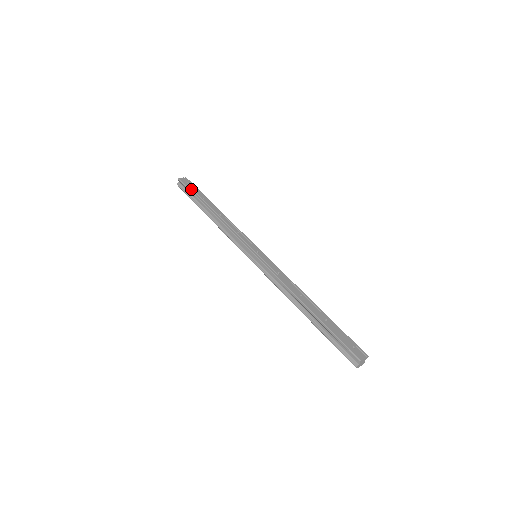
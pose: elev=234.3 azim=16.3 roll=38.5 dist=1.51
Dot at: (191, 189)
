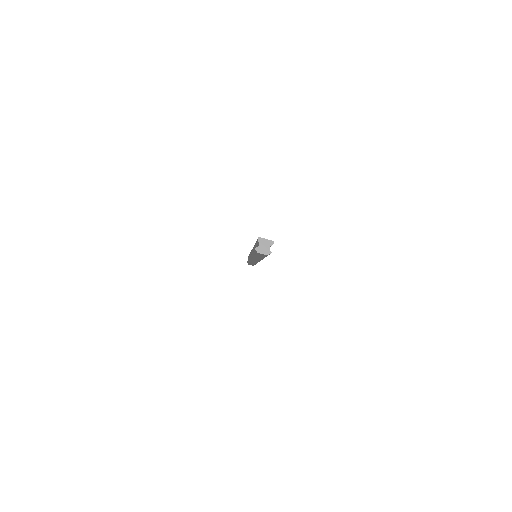
Dot at: occluded
